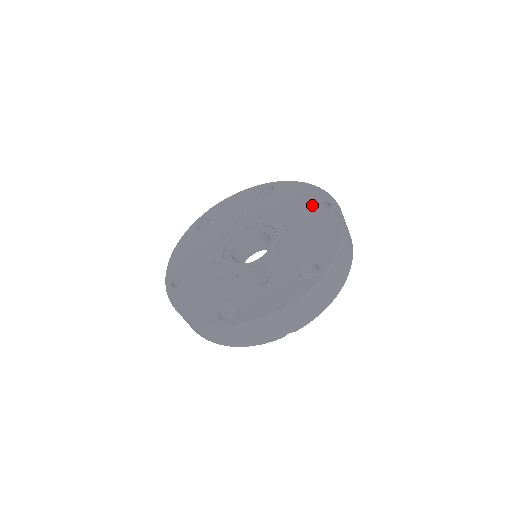
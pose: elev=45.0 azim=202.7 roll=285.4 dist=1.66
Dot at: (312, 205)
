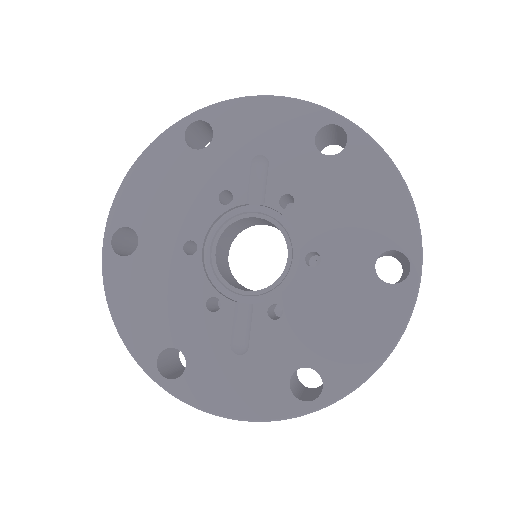
Dot at: (382, 248)
